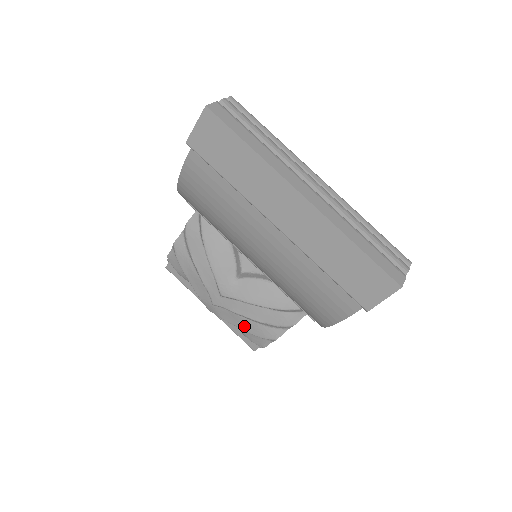
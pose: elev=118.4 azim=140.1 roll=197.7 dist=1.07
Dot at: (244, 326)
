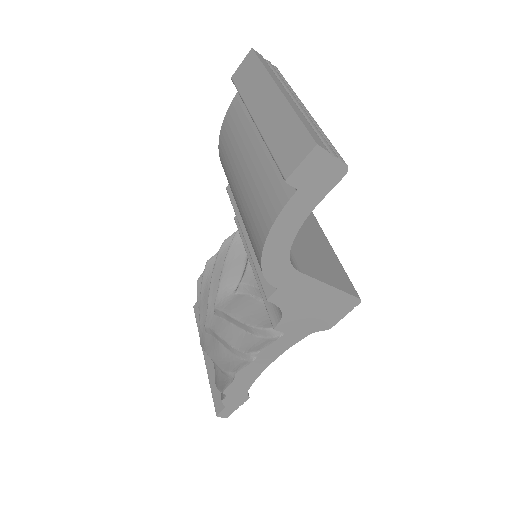
Dot at: (218, 357)
